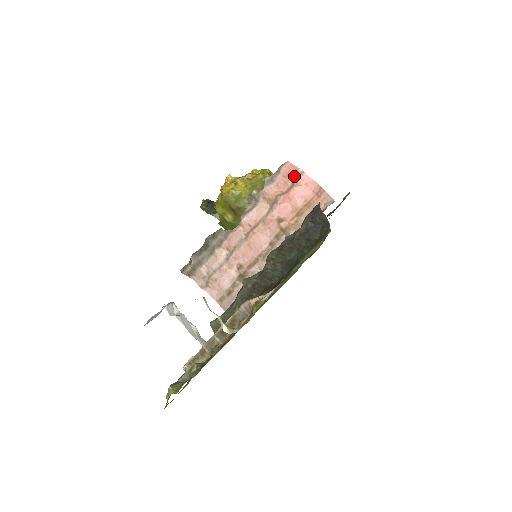
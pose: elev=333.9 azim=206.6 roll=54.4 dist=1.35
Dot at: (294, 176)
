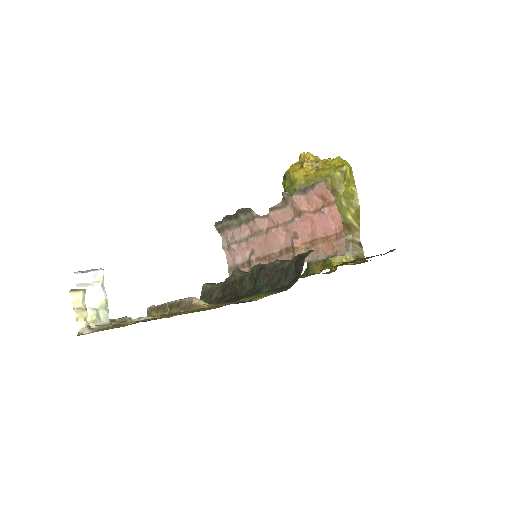
Dot at: (326, 200)
